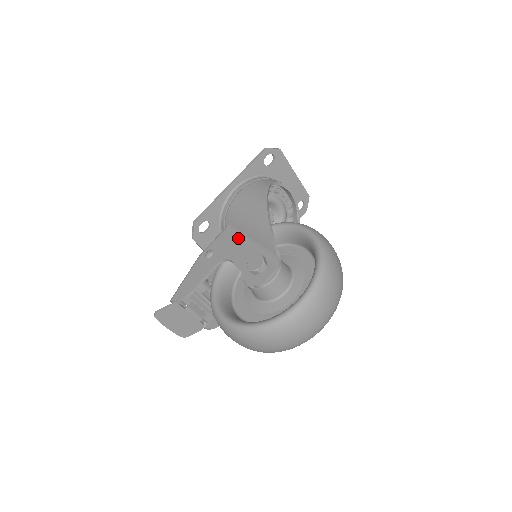
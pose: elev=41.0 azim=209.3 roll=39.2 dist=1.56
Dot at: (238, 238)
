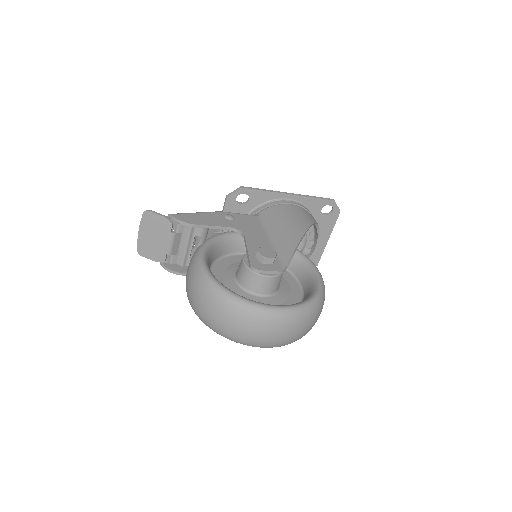
Dot at: (262, 229)
